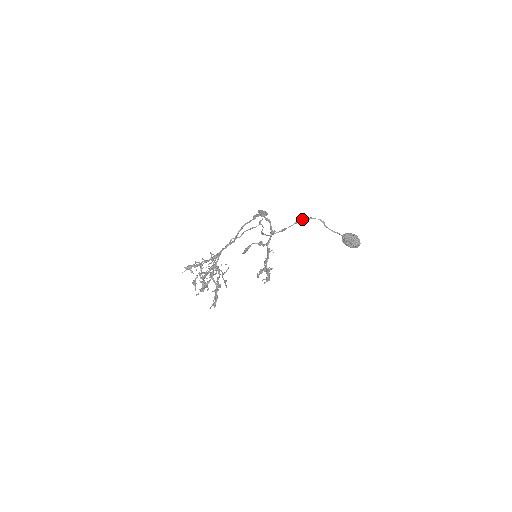
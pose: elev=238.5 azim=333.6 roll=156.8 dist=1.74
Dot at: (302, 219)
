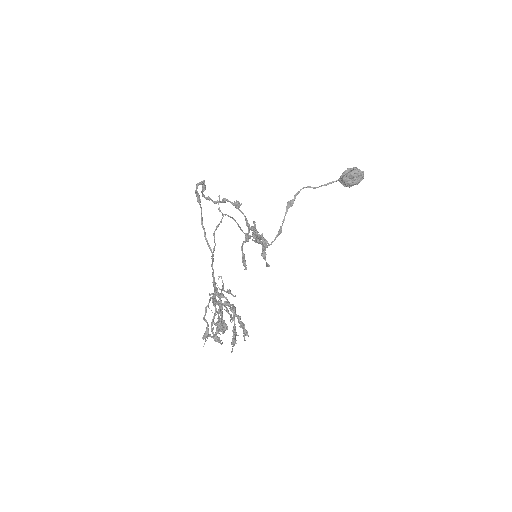
Dot at: (287, 203)
